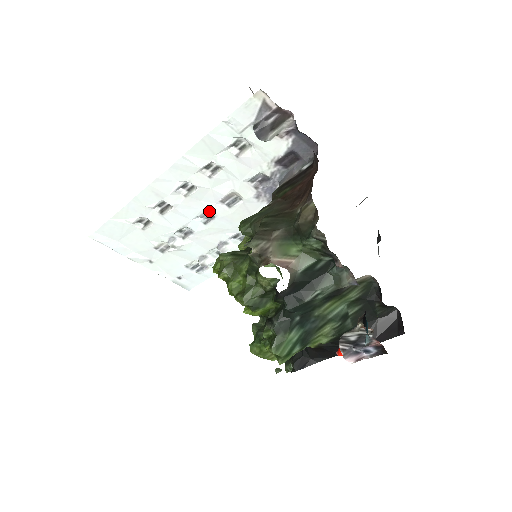
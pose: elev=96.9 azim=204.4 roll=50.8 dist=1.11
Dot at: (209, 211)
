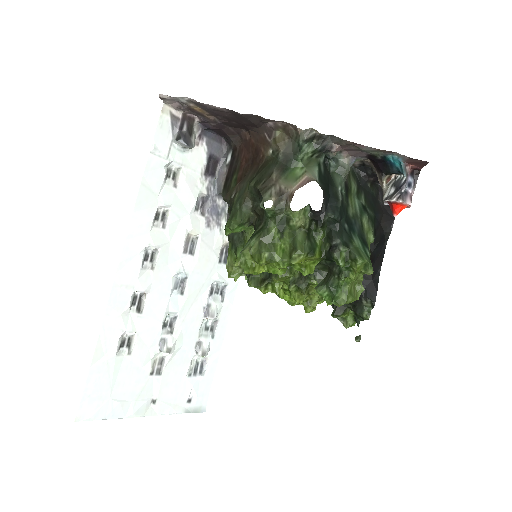
Dot at: (178, 275)
